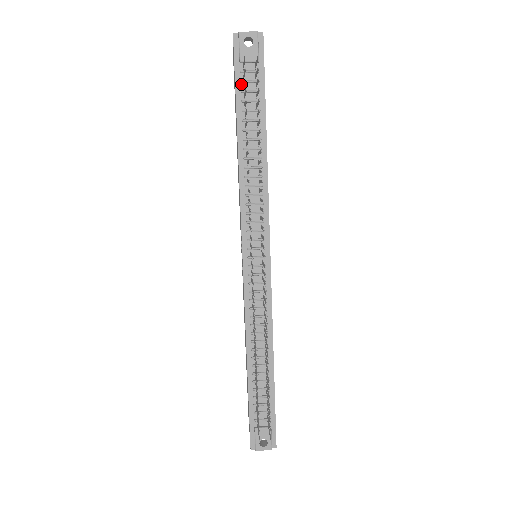
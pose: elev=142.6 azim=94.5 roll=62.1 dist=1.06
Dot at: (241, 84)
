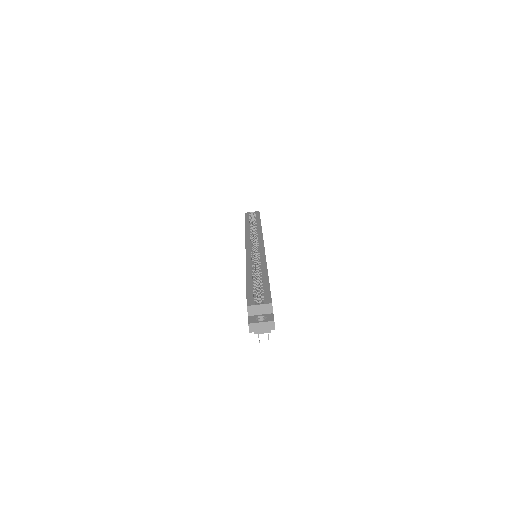
Dot at: occluded
